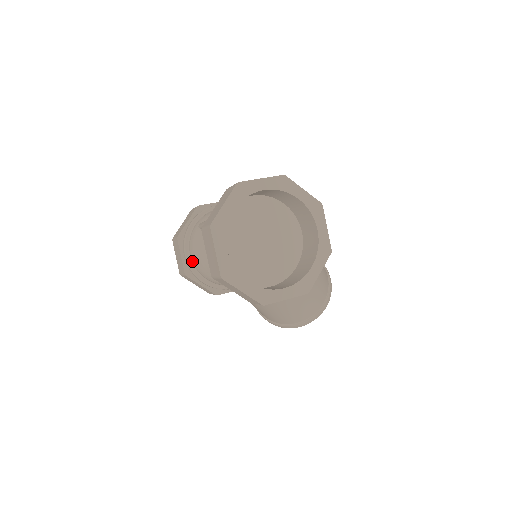
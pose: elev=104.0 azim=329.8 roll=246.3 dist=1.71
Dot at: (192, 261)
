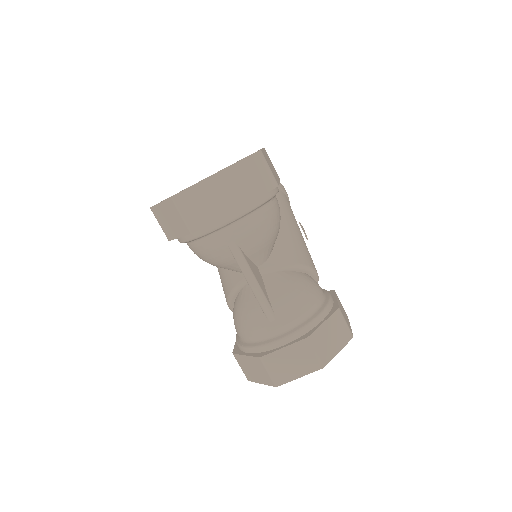
Dot at: (190, 245)
